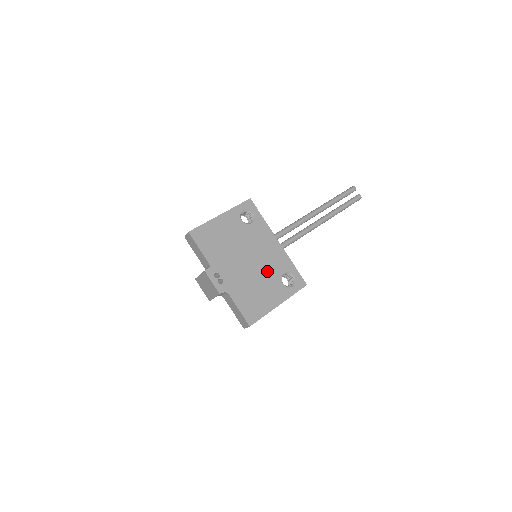
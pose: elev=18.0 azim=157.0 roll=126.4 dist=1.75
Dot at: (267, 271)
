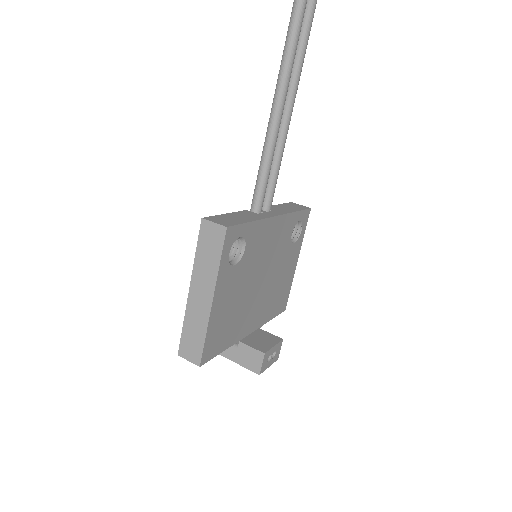
Dot at: (279, 259)
